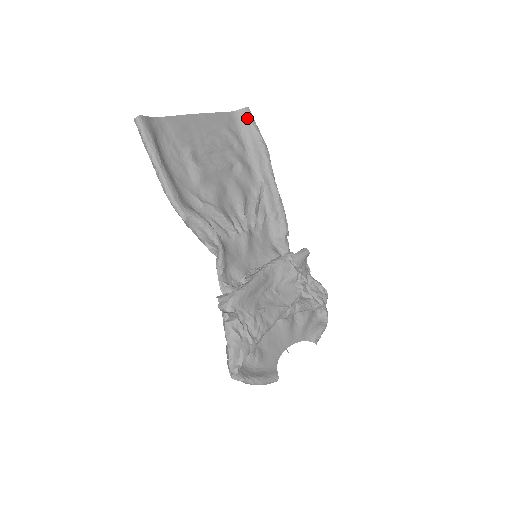
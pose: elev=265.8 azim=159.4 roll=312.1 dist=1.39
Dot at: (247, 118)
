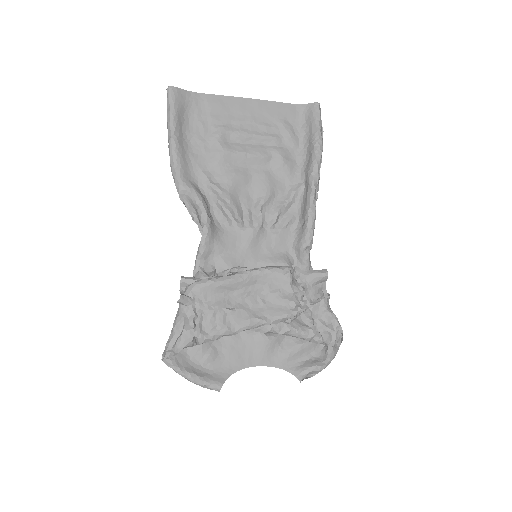
Dot at: (312, 114)
